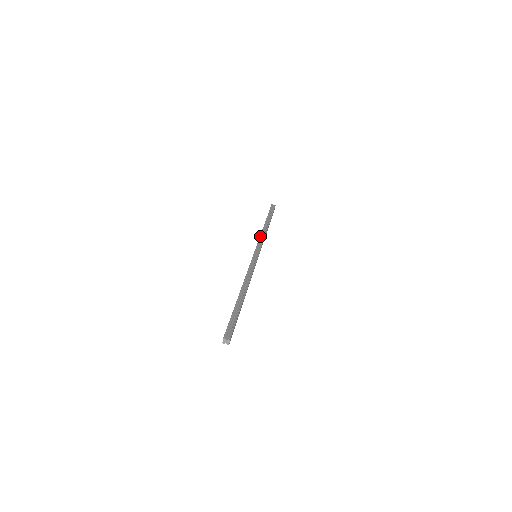
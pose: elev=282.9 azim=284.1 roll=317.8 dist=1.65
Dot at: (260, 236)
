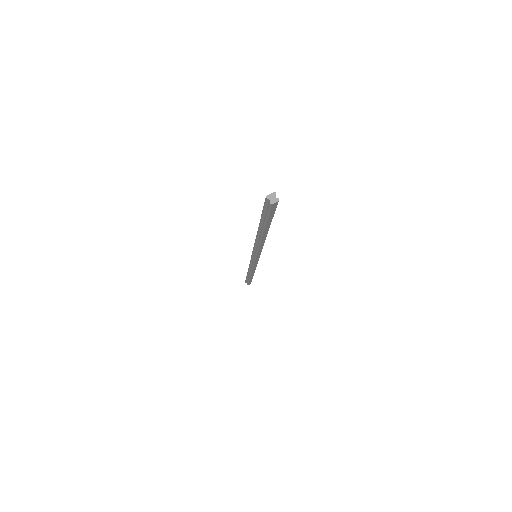
Dot at: occluded
